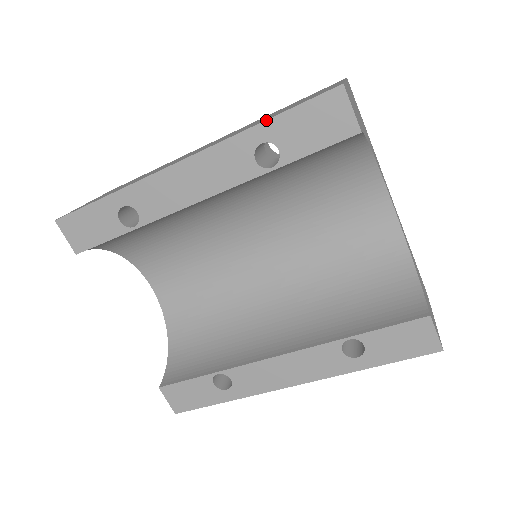
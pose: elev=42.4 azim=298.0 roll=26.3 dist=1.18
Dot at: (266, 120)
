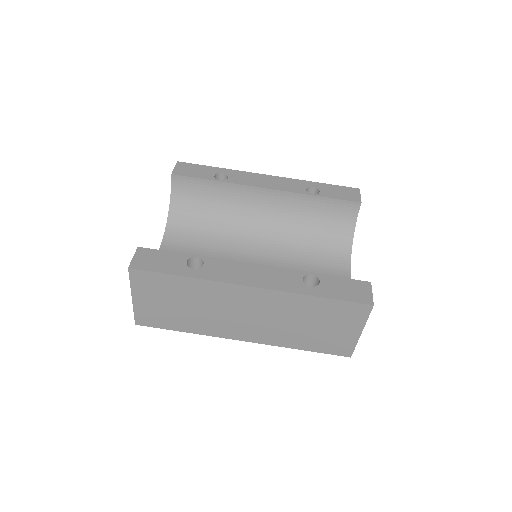
Dot at: (320, 183)
